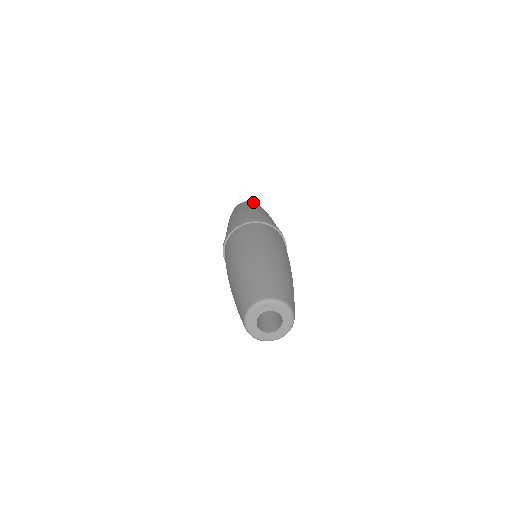
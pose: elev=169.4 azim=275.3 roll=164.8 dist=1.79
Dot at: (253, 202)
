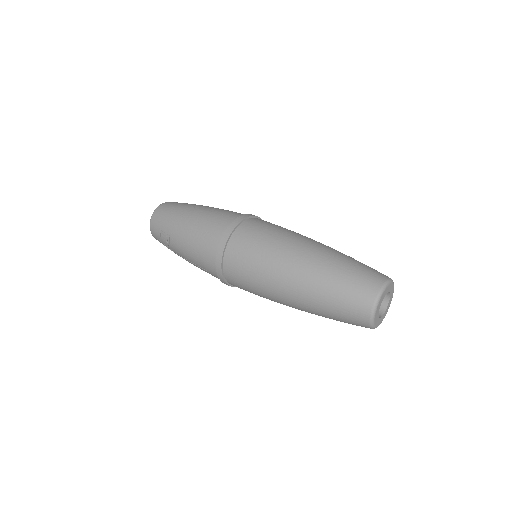
Dot at: (170, 202)
